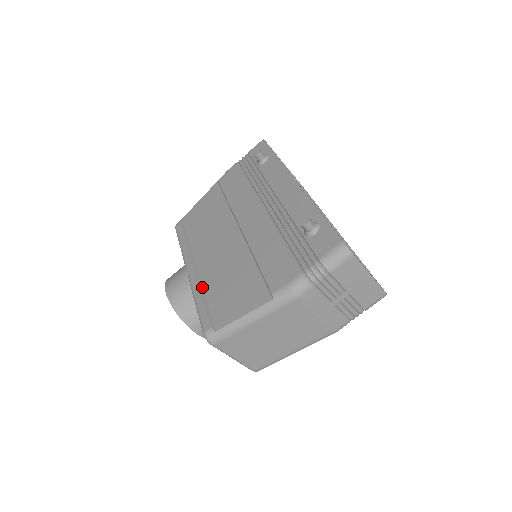
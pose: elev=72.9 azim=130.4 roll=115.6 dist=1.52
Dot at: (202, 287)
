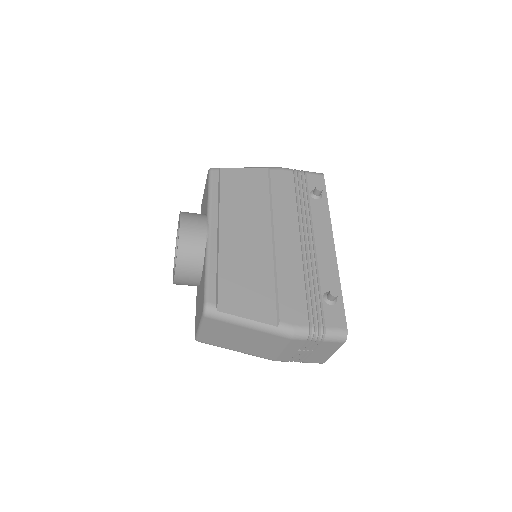
Dot at: (218, 258)
